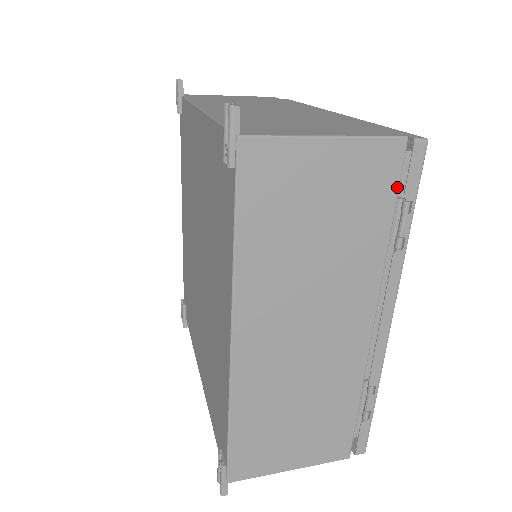
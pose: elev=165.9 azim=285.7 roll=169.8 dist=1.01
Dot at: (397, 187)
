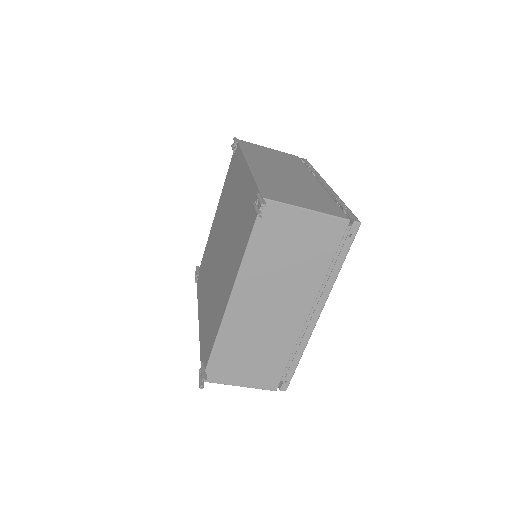
Dot at: (301, 161)
